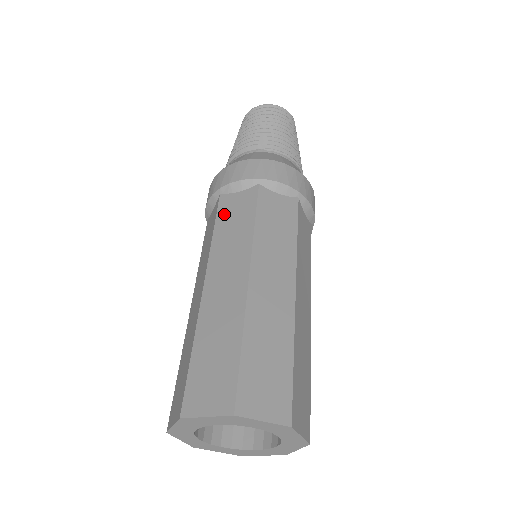
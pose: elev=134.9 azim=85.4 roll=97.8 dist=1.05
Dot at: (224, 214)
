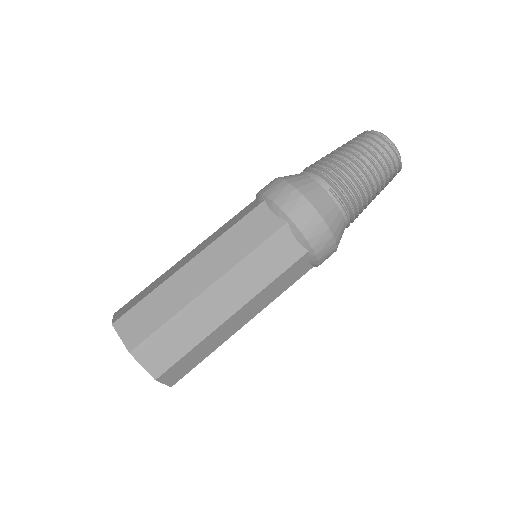
Dot at: (249, 221)
